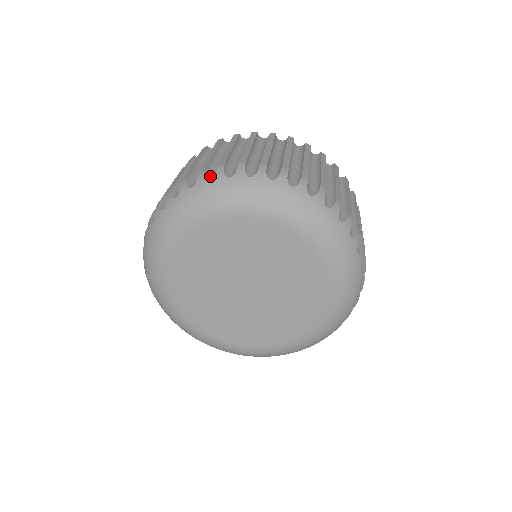
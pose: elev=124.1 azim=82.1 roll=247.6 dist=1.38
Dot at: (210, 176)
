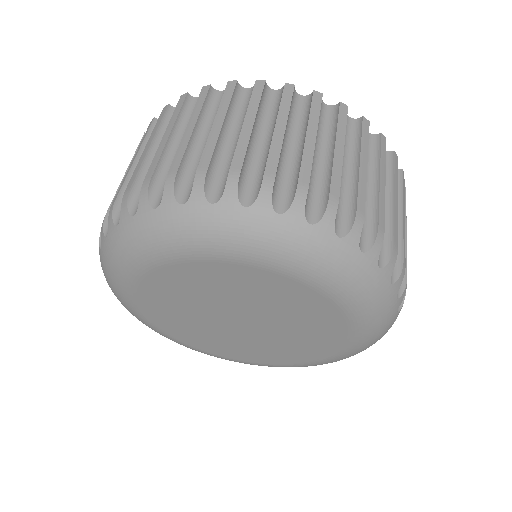
Dot at: (158, 194)
